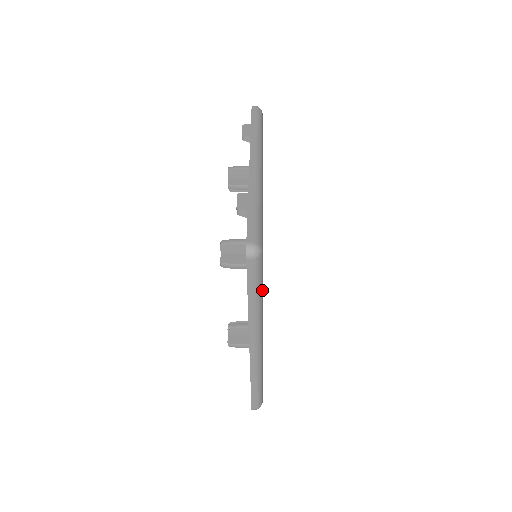
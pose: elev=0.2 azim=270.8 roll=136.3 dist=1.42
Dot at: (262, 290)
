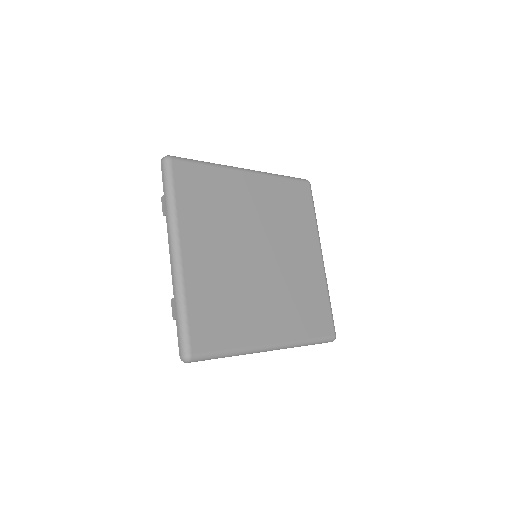
Dot at: (224, 351)
